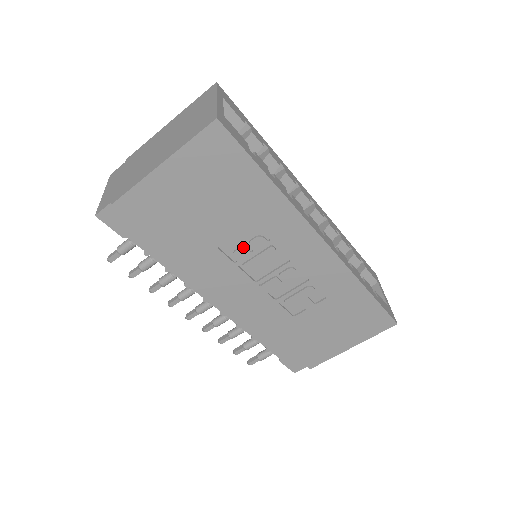
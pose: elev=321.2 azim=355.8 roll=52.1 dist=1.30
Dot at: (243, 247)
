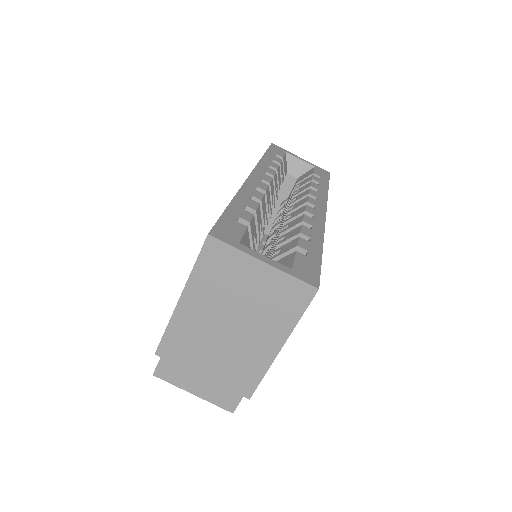
Dot at: occluded
